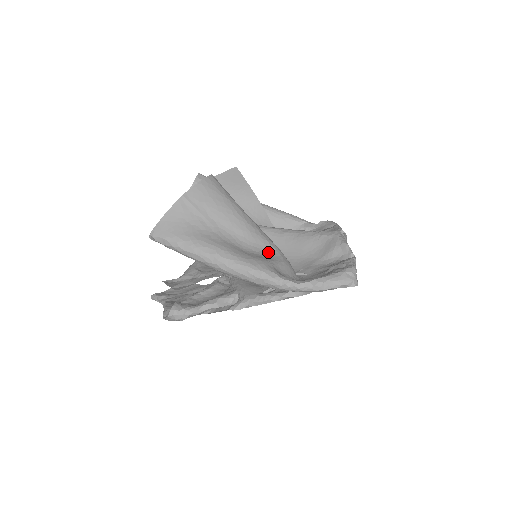
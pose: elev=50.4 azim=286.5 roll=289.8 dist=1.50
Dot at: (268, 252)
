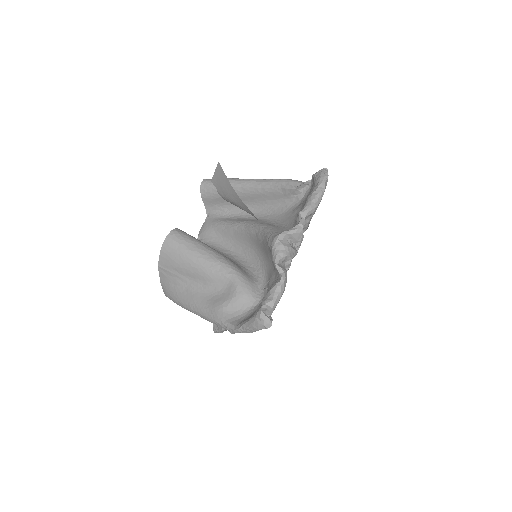
Dot at: (227, 287)
